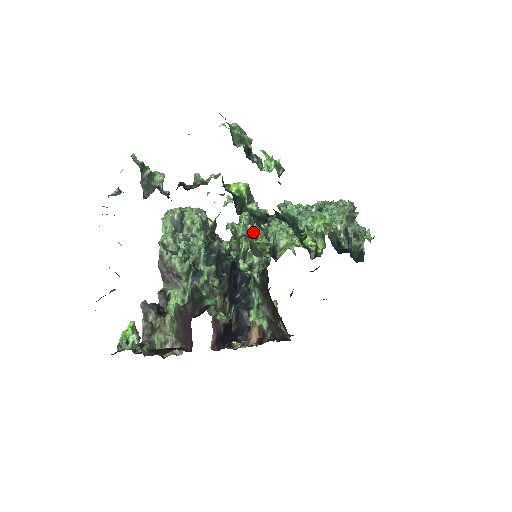
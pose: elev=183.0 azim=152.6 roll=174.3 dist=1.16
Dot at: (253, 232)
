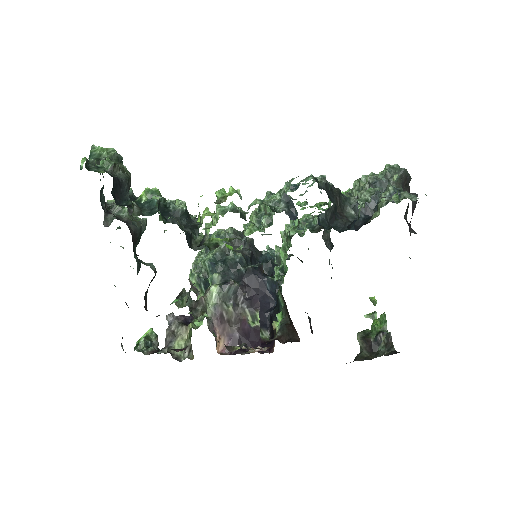
Dot at: occluded
